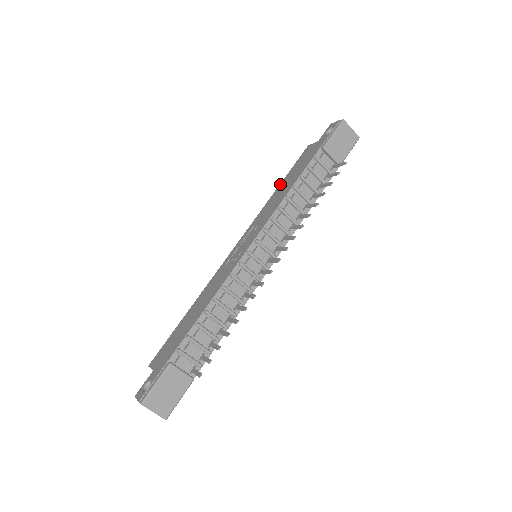
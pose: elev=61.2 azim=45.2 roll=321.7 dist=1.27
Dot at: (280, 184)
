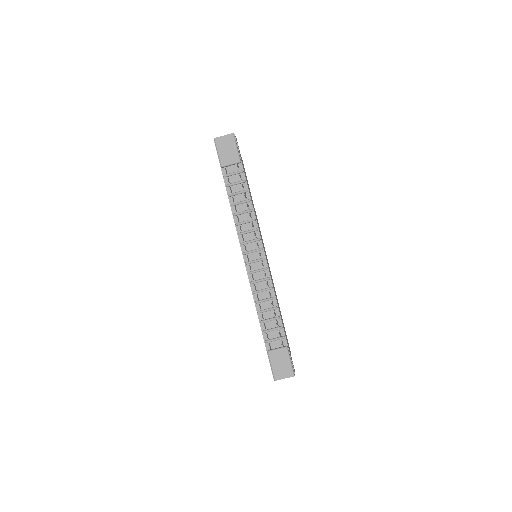
Dot at: occluded
